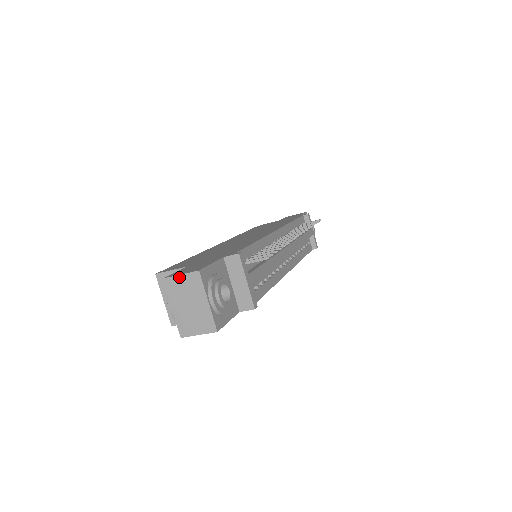
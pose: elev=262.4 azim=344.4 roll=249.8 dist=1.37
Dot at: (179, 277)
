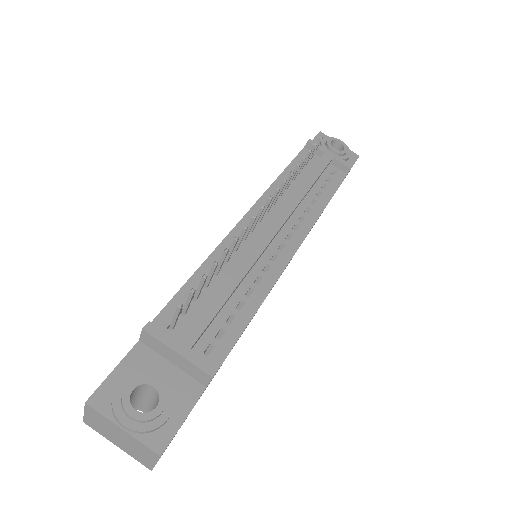
Dot at: (86, 415)
